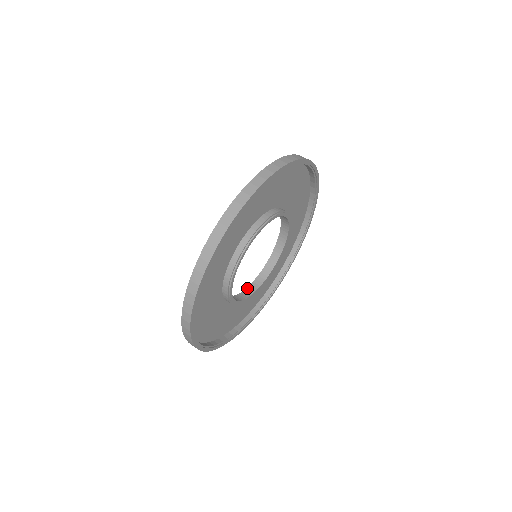
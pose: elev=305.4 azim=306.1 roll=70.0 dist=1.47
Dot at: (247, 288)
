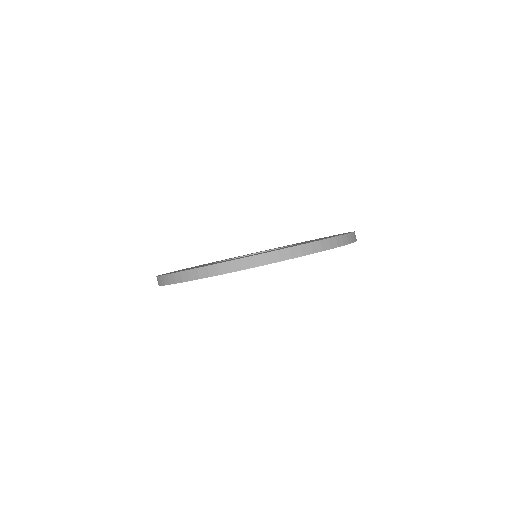
Dot at: occluded
